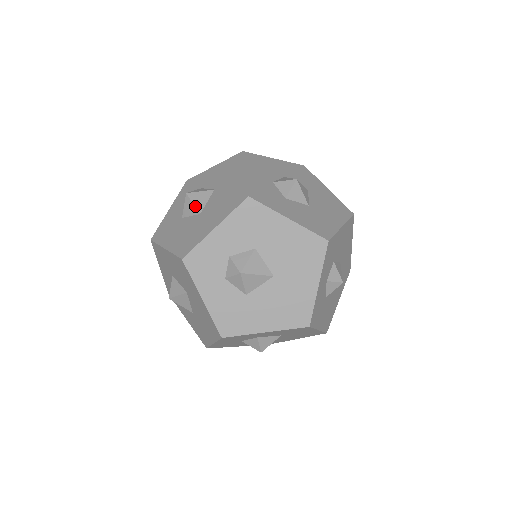
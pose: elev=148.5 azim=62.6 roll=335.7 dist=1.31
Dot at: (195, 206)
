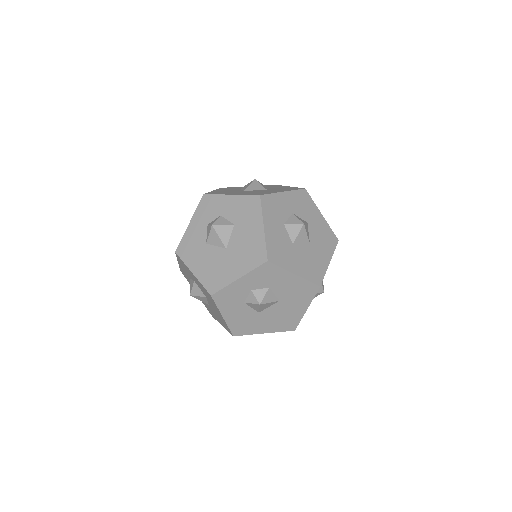
Dot at: (248, 186)
